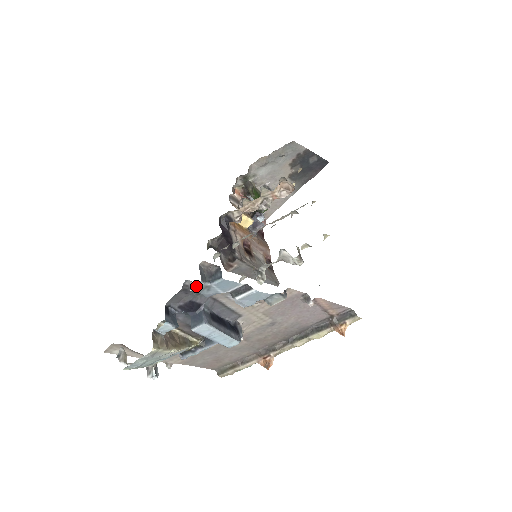
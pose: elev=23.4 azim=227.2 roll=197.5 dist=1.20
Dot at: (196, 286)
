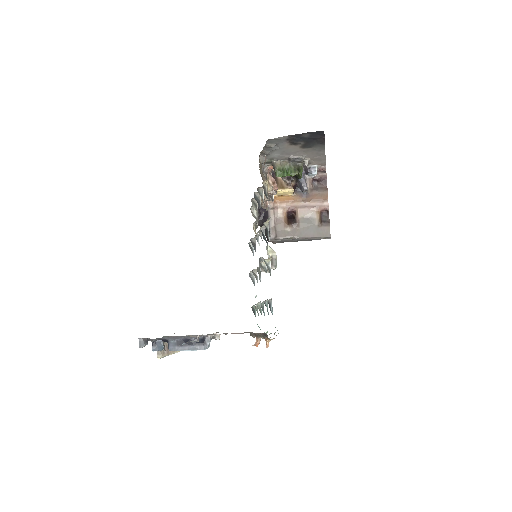
Dot at: (141, 347)
